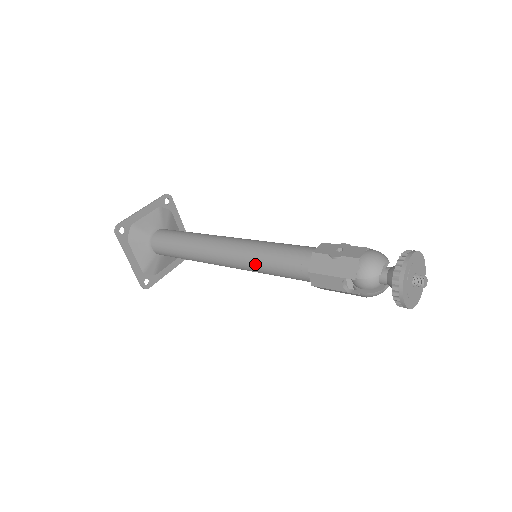
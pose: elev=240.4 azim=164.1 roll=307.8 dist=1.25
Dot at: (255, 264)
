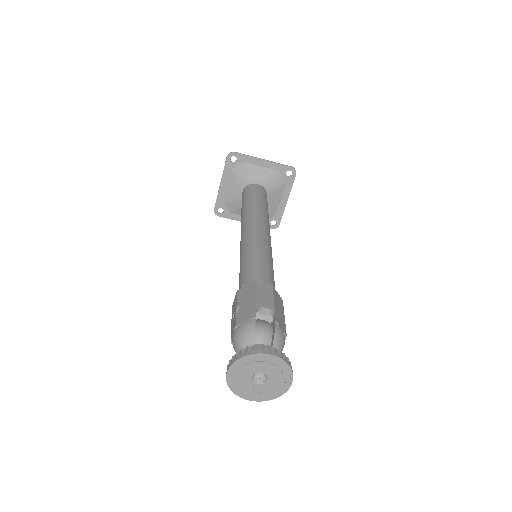
Dot at: occluded
